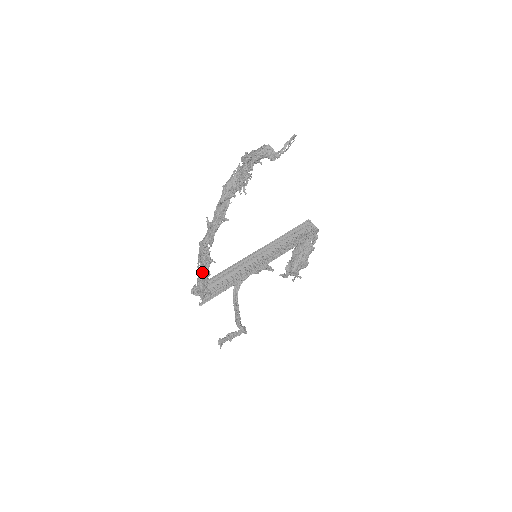
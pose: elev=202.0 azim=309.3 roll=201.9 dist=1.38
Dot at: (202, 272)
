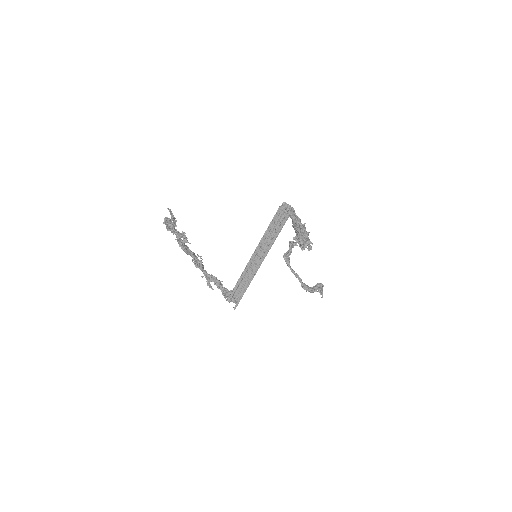
Dot at: (221, 289)
